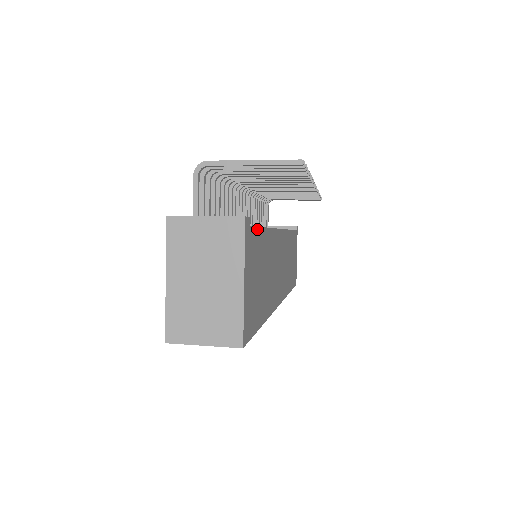
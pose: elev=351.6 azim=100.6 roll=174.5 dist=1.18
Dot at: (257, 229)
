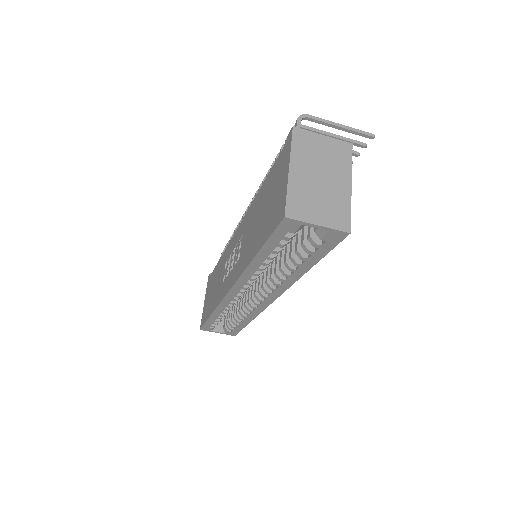
Dot at: occluded
